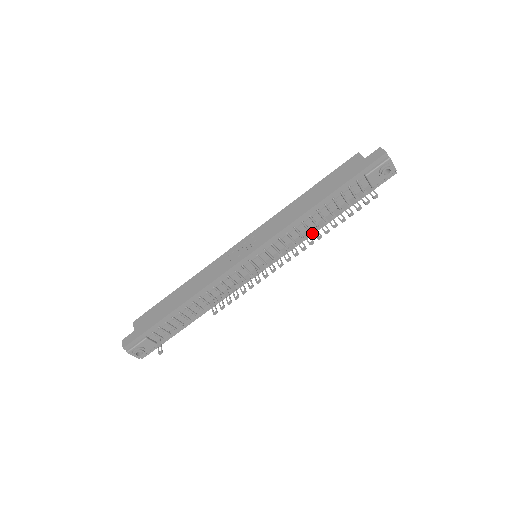
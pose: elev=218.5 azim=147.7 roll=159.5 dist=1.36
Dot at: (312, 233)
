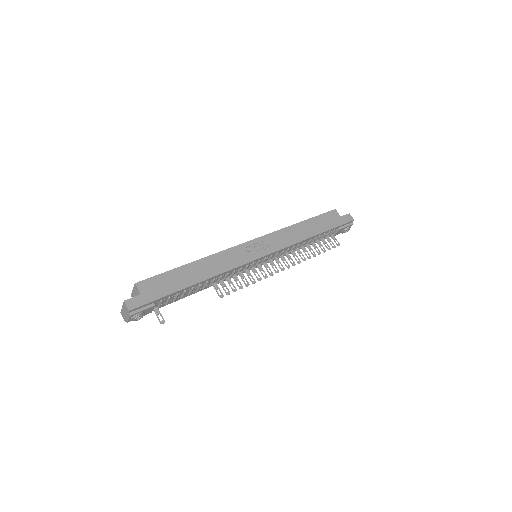
Dot at: occluded
